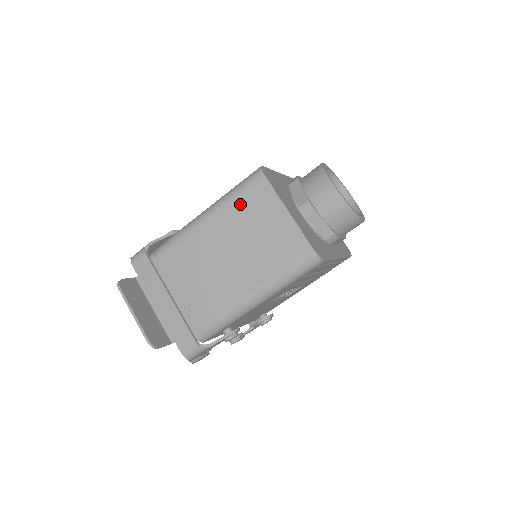
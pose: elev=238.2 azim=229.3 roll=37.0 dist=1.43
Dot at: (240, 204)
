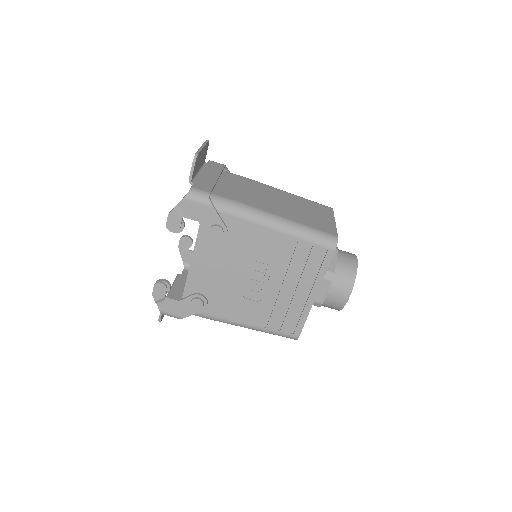
Dot at: (308, 202)
